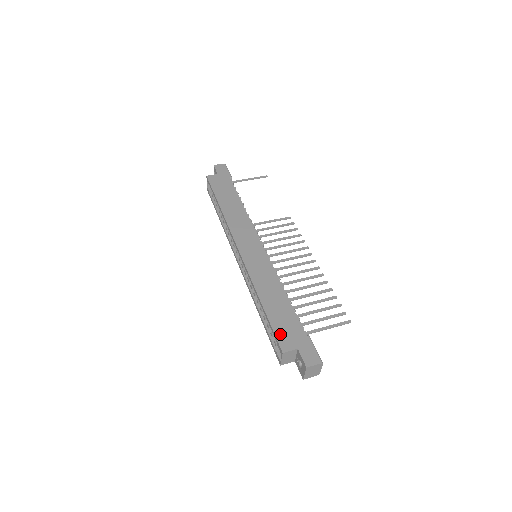
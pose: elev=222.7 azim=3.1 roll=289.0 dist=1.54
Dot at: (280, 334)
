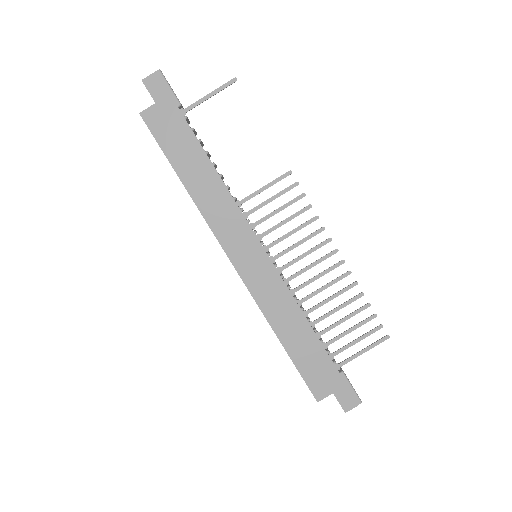
Dot at: (311, 380)
